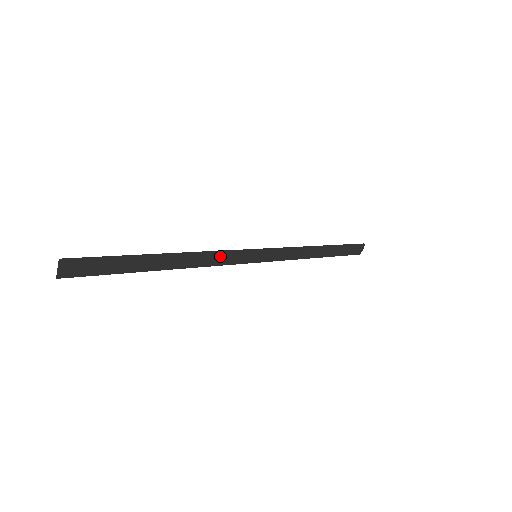
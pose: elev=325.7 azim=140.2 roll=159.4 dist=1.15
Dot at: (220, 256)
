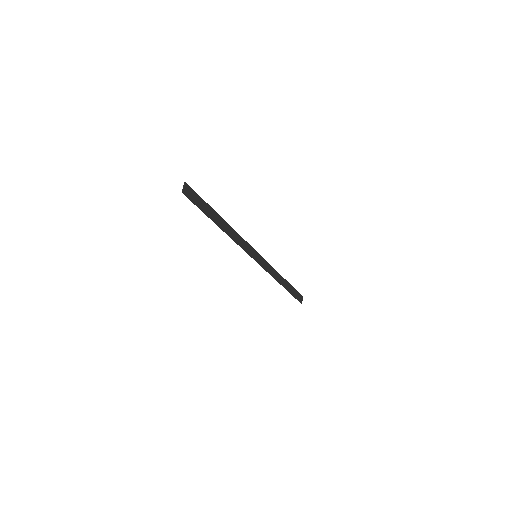
Dot at: (242, 240)
